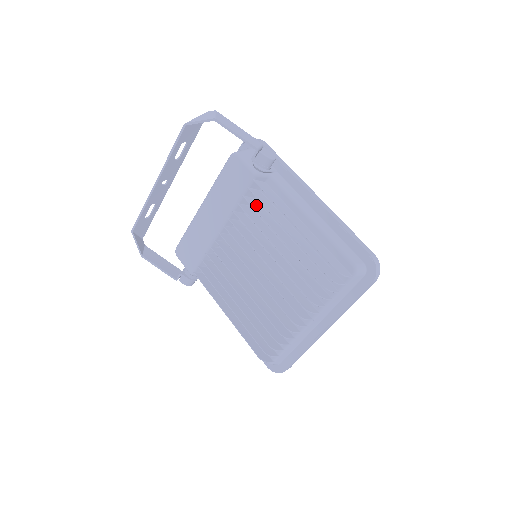
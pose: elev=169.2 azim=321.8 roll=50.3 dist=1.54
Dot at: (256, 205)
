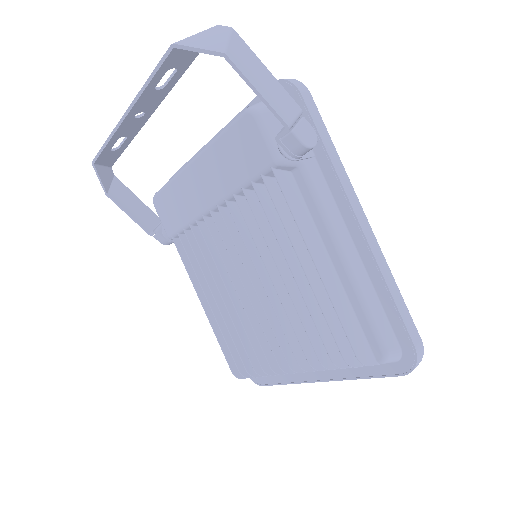
Dot at: (269, 201)
